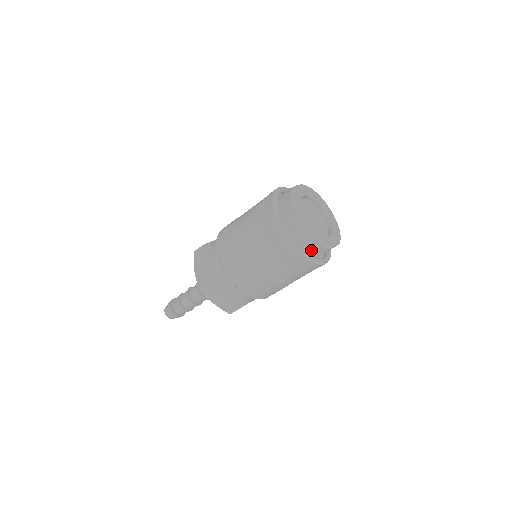
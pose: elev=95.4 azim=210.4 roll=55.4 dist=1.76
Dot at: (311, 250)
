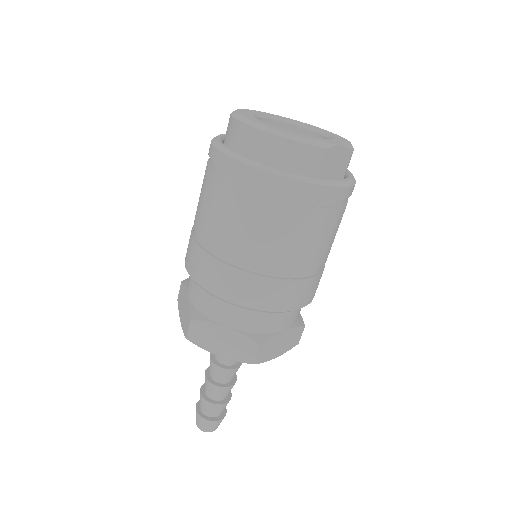
Dot at: (293, 164)
